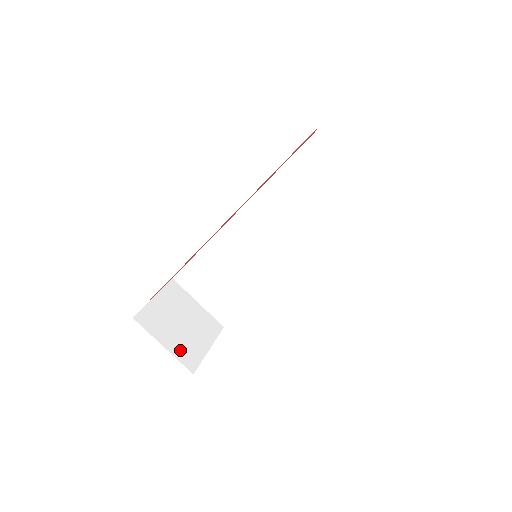
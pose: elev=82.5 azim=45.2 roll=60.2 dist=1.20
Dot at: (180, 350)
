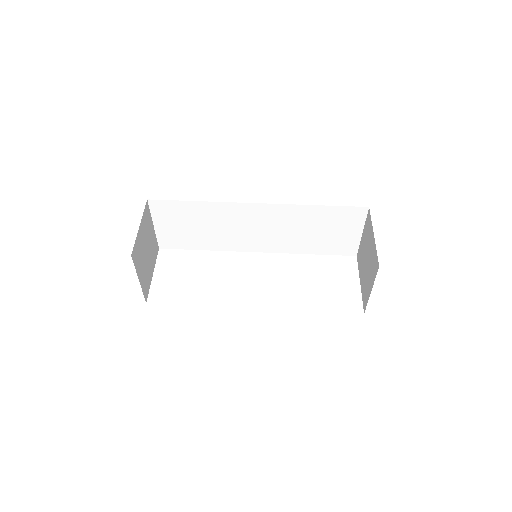
Dot at: (144, 281)
